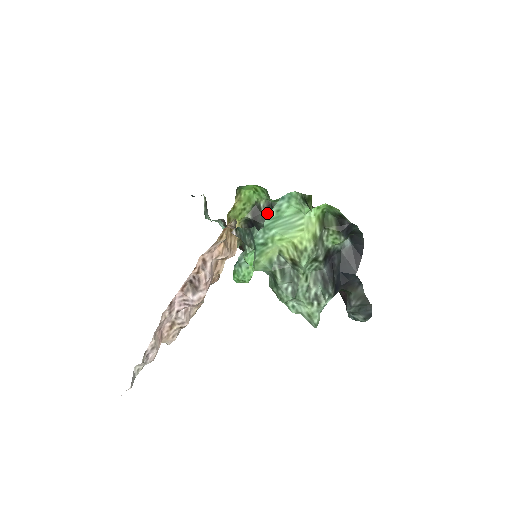
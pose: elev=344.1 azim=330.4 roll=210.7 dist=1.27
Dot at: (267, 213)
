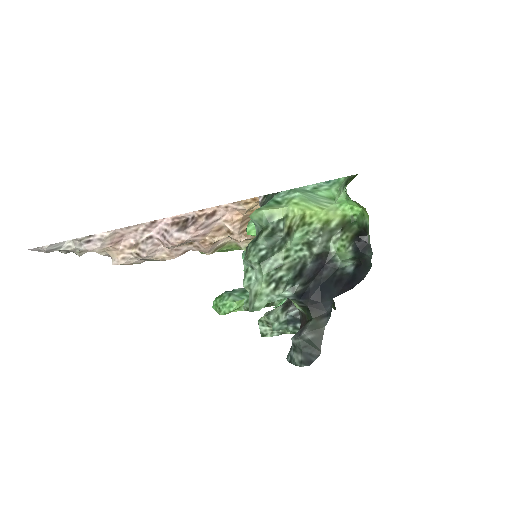
Dot at: (304, 186)
